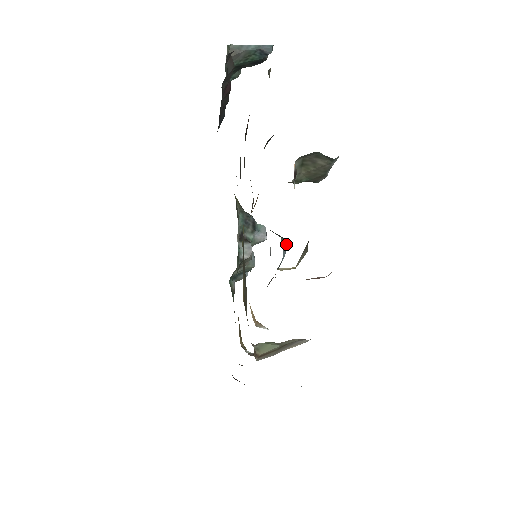
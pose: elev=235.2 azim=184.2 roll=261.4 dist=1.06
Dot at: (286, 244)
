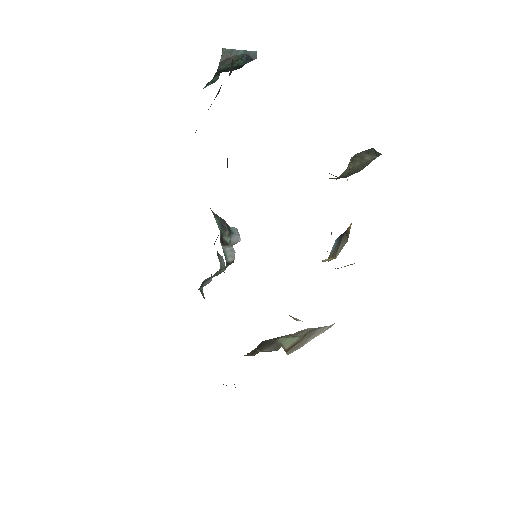
Dot at: occluded
